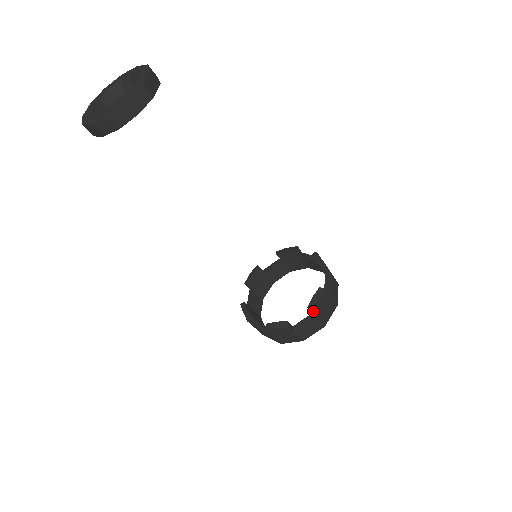
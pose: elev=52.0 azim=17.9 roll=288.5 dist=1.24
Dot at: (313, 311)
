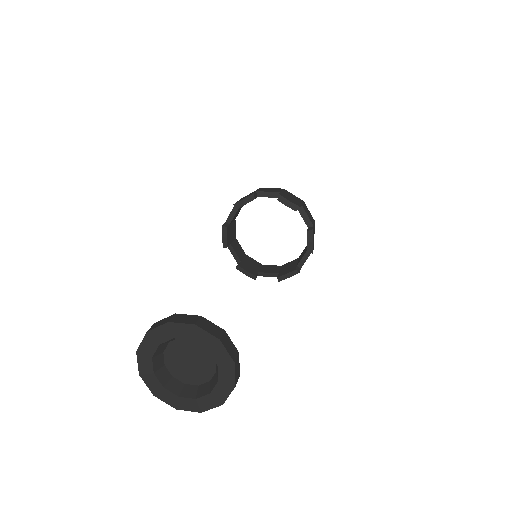
Dot at: (312, 252)
